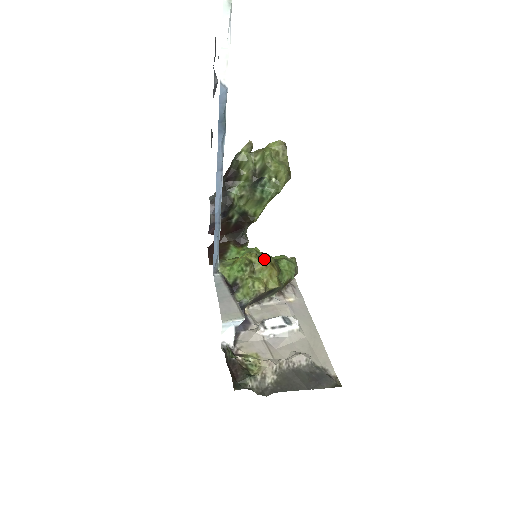
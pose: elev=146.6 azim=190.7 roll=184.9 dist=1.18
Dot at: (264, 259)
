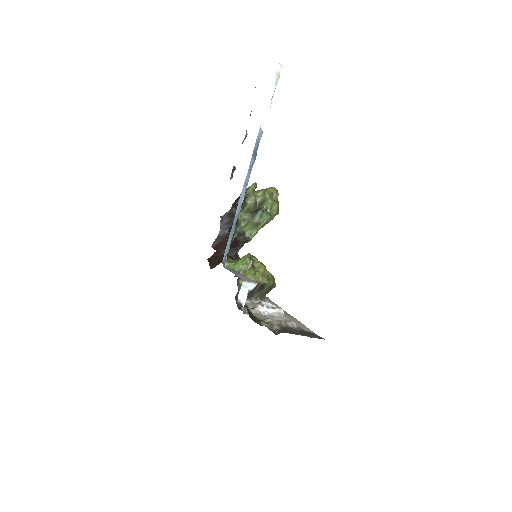
Dot at: occluded
